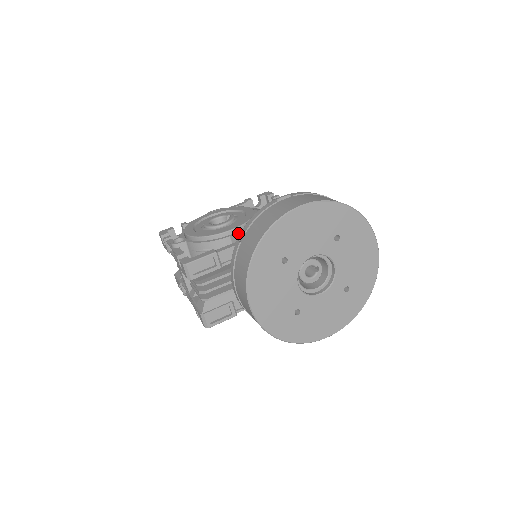
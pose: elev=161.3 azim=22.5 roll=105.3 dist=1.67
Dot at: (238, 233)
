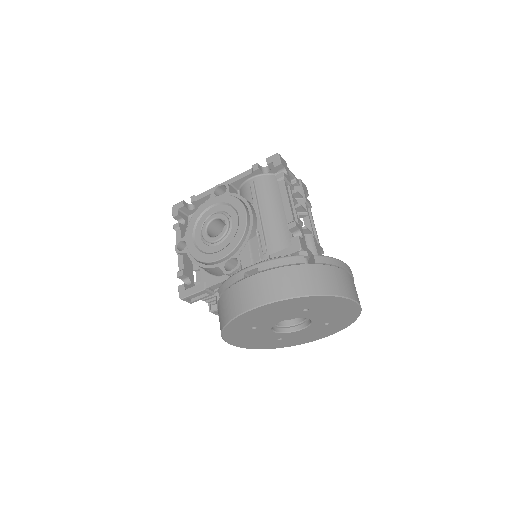
Dot at: (226, 262)
